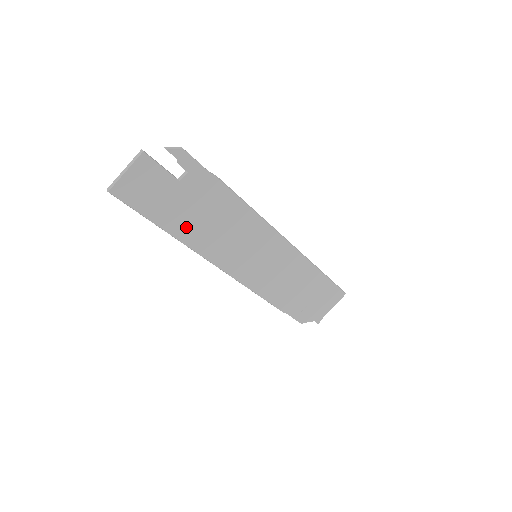
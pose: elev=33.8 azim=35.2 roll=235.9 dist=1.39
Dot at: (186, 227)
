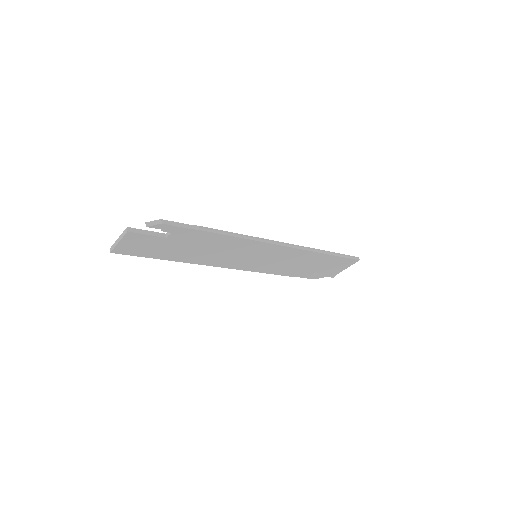
Dot at: (183, 255)
